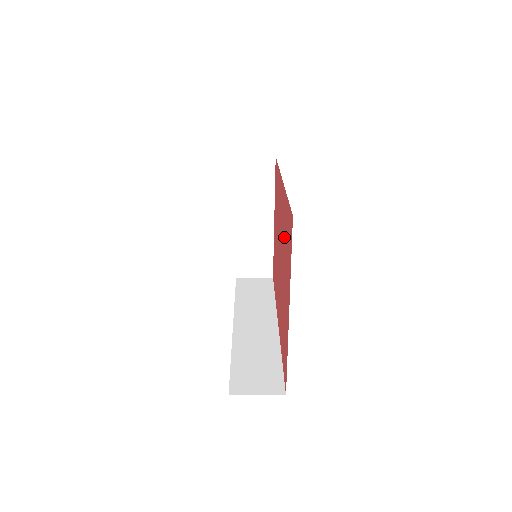
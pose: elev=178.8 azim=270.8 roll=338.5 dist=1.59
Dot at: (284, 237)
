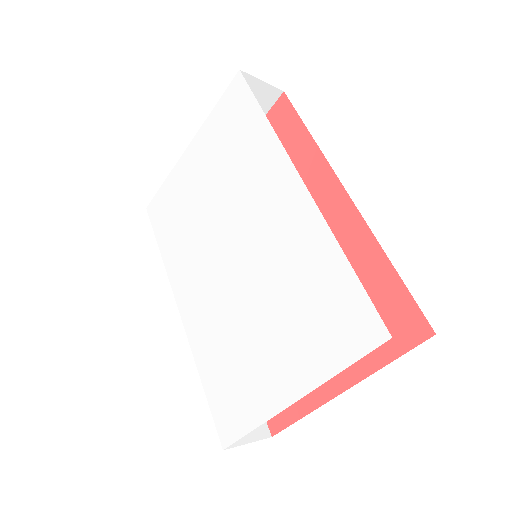
Dot at: occluded
